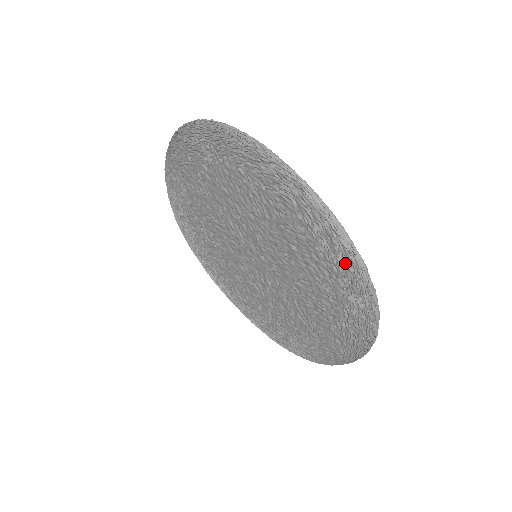
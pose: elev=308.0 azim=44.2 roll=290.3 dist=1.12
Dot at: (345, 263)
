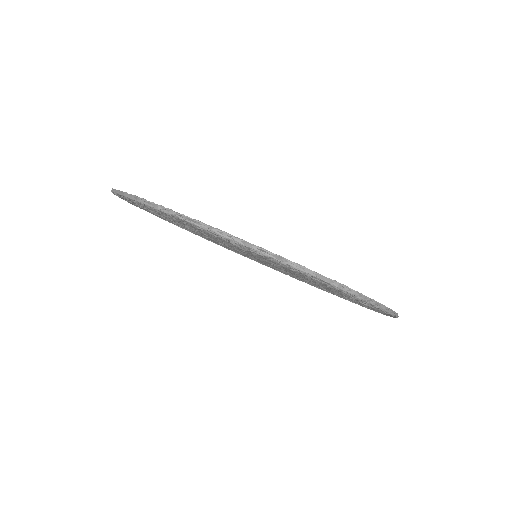
Dot at: occluded
